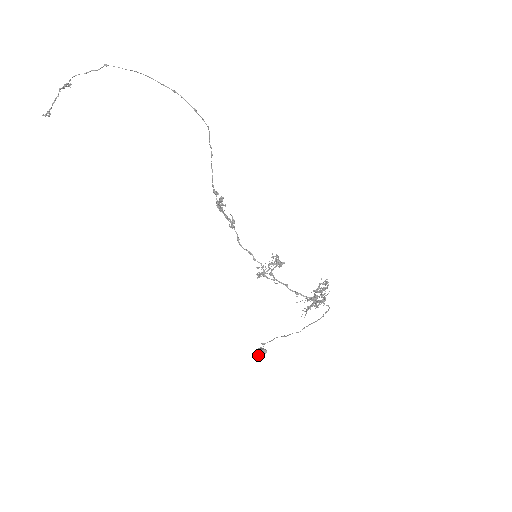
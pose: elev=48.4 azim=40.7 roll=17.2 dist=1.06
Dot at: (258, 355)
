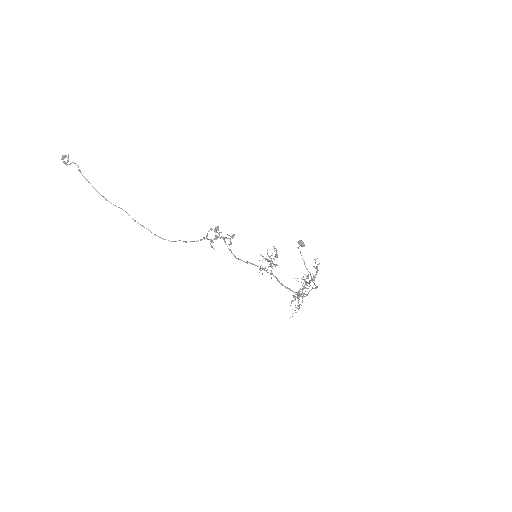
Dot at: occluded
